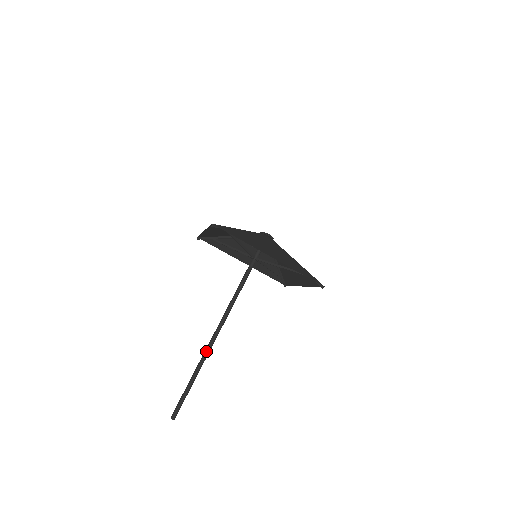
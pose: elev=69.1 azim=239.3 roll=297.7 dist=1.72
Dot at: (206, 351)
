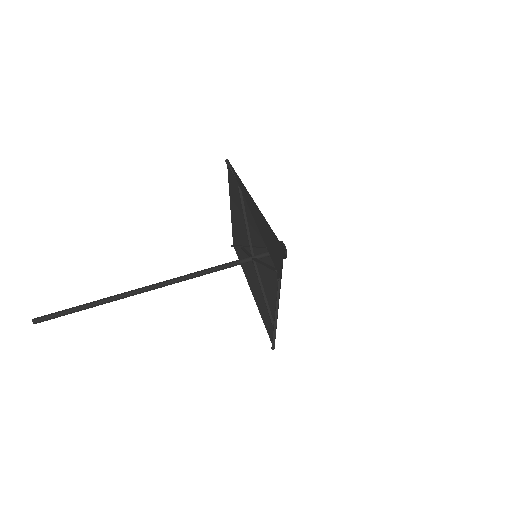
Dot at: (127, 295)
